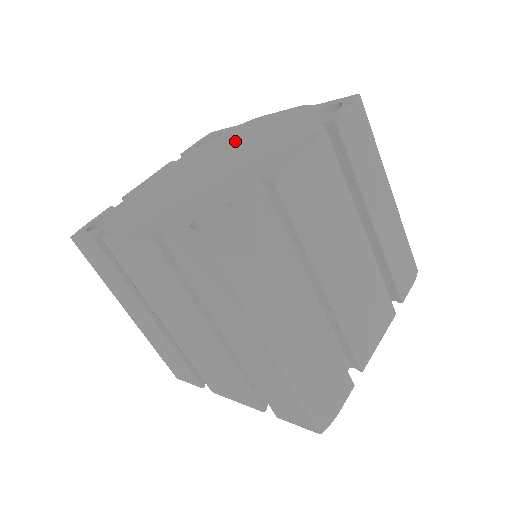
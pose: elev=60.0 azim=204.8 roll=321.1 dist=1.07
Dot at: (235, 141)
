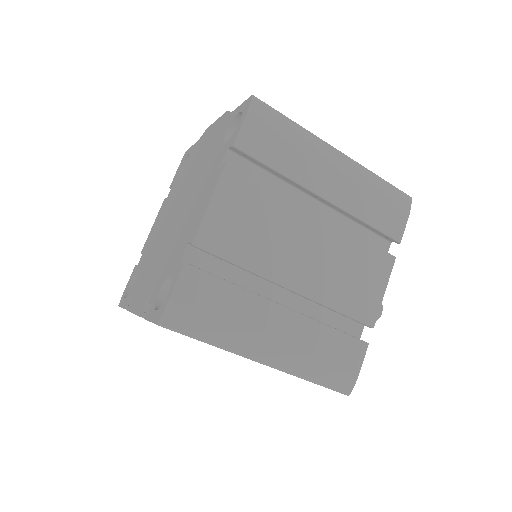
Dot at: (191, 172)
